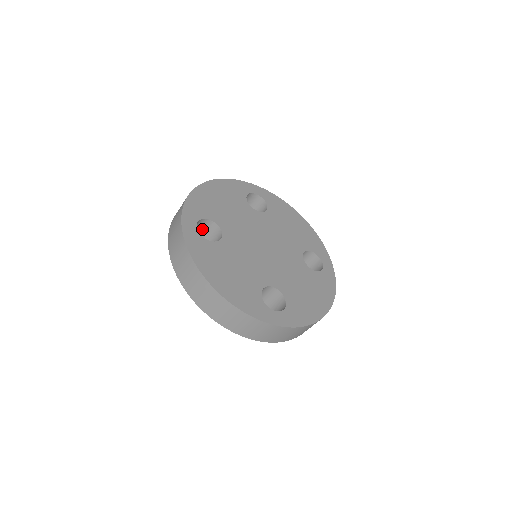
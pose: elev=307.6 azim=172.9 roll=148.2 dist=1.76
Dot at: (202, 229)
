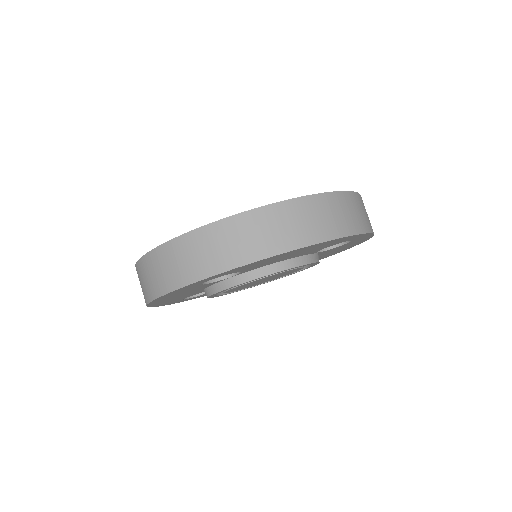
Dot at: occluded
